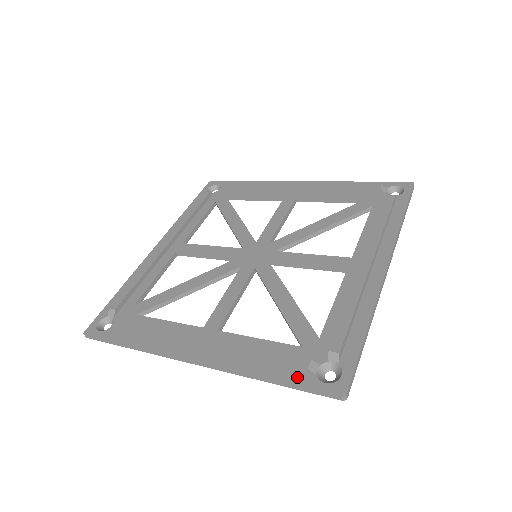
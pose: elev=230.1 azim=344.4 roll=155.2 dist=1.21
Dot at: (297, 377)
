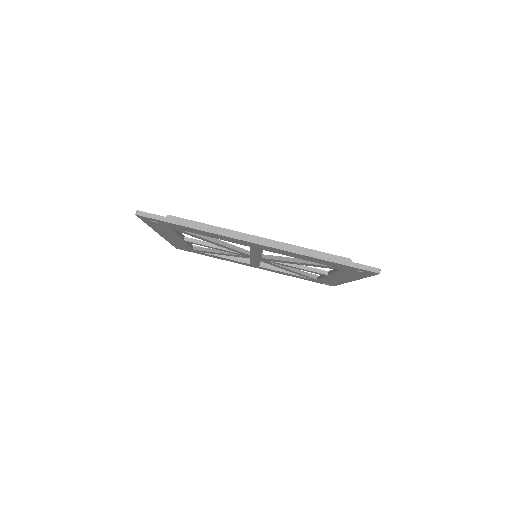
Dot at: (344, 261)
